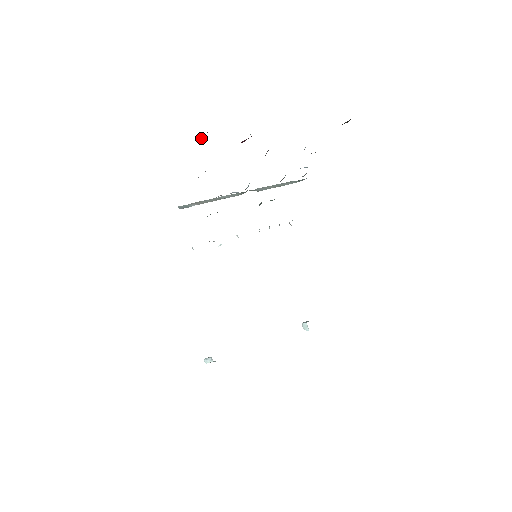
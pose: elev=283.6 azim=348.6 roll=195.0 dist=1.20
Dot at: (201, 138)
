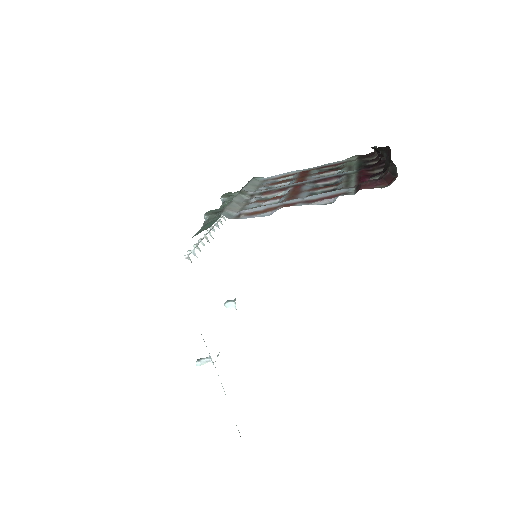
Dot at: (380, 186)
